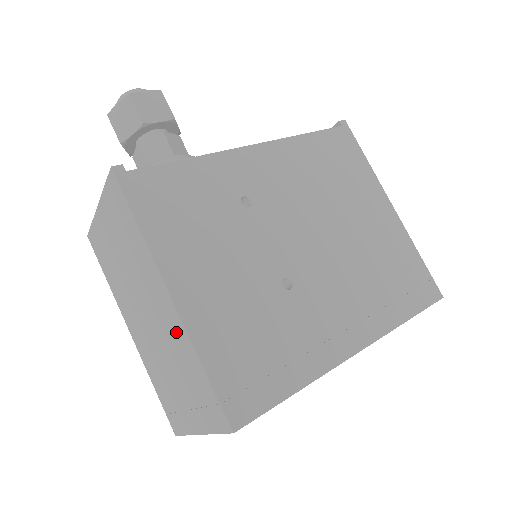
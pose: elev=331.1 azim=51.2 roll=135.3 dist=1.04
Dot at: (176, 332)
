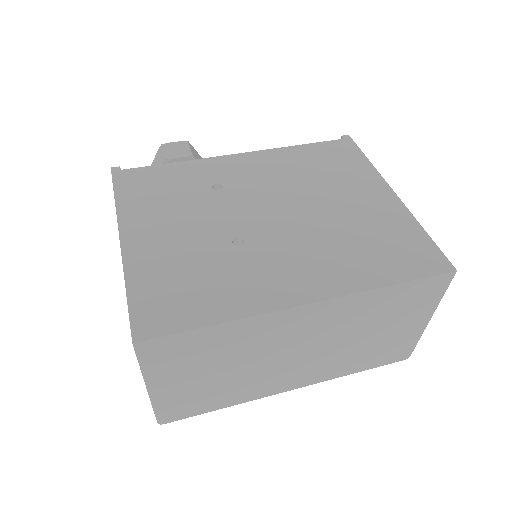
Dot at: occluded
